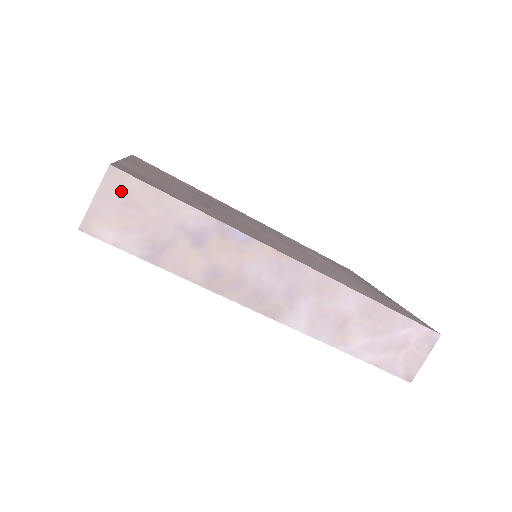
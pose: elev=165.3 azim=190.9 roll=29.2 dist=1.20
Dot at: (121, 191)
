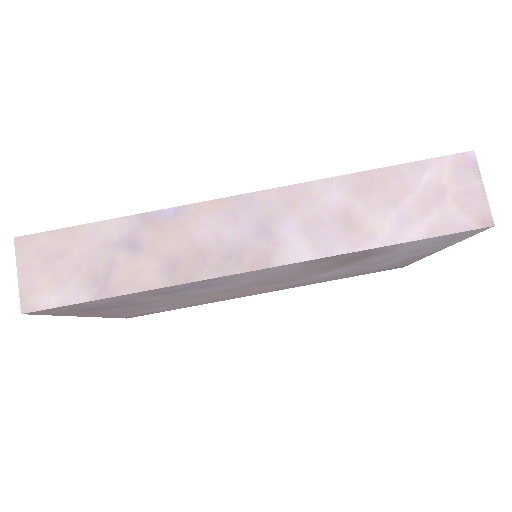
Dot at: (37, 253)
